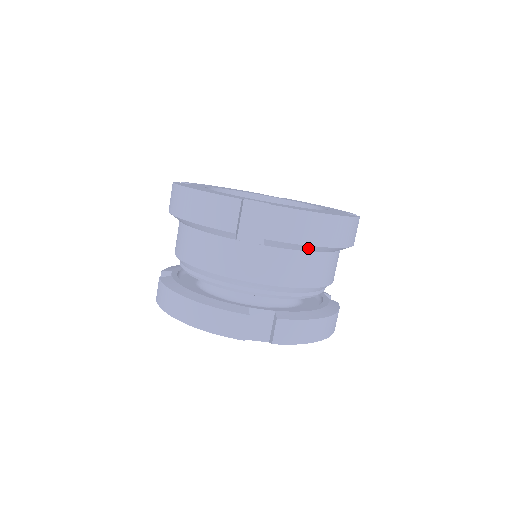
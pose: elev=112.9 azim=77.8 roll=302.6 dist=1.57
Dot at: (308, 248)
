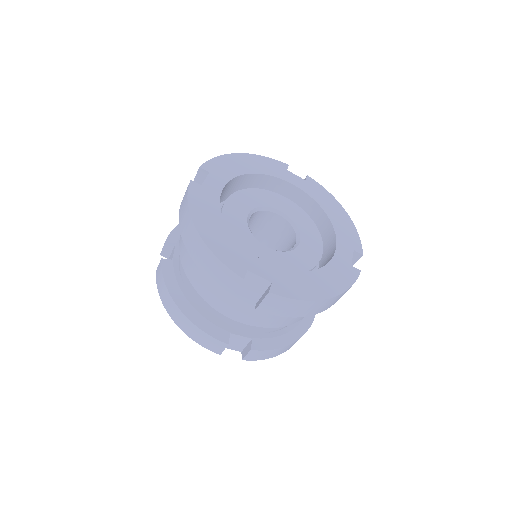
Dot at: occluded
